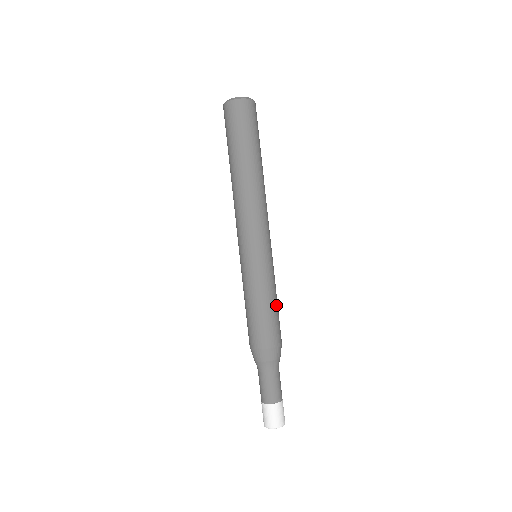
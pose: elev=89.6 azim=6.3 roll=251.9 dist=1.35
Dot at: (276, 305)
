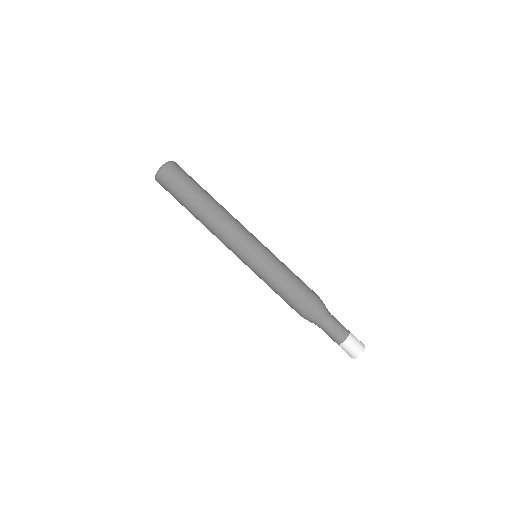
Dot at: (295, 276)
